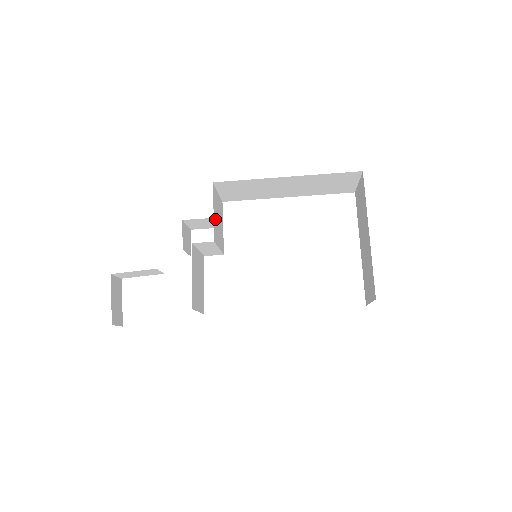
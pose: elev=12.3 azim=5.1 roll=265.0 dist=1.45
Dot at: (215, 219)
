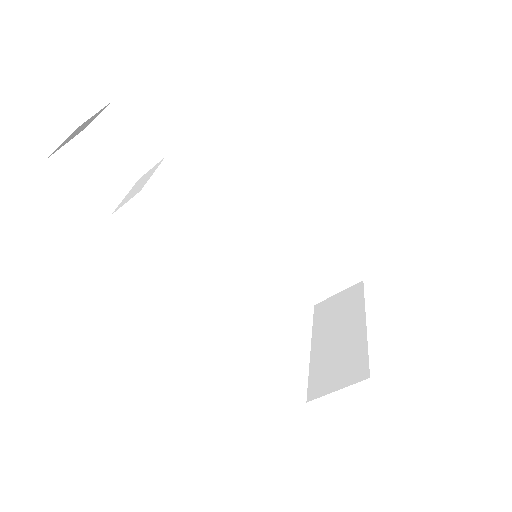
Dot at: occluded
